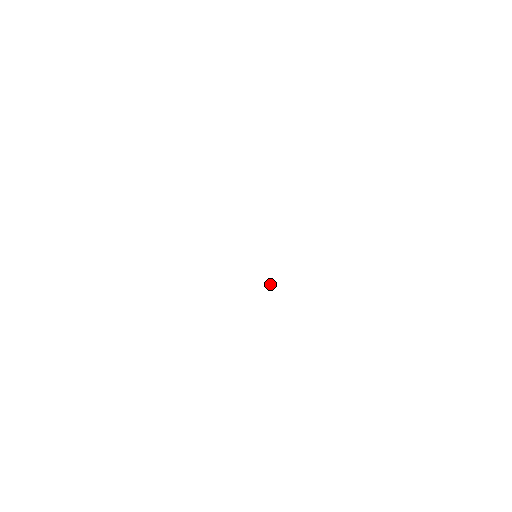
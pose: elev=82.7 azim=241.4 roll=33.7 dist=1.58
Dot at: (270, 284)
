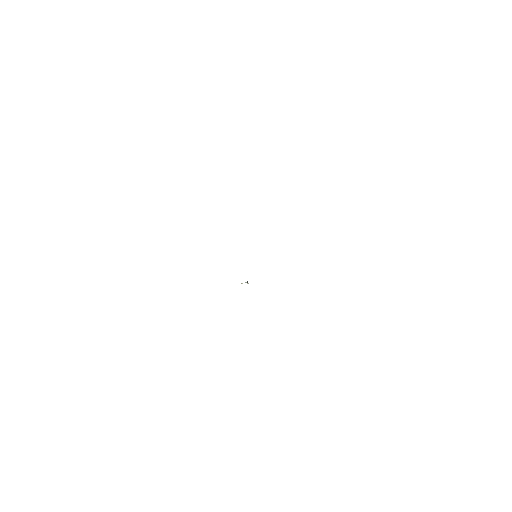
Dot at: (245, 282)
